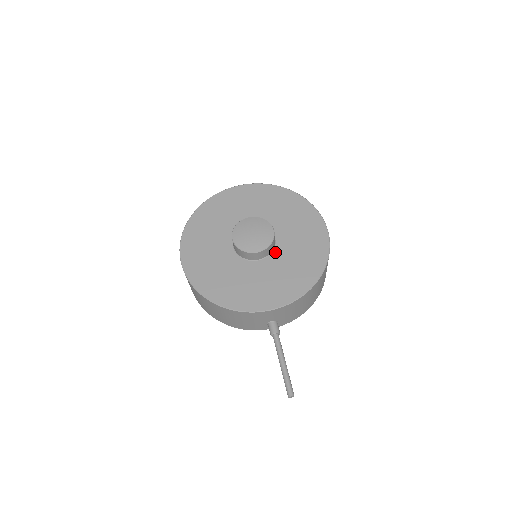
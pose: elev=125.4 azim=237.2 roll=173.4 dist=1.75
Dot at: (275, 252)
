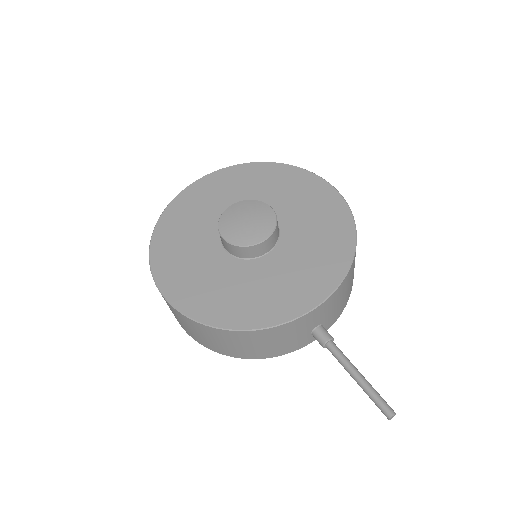
Dot at: (283, 236)
